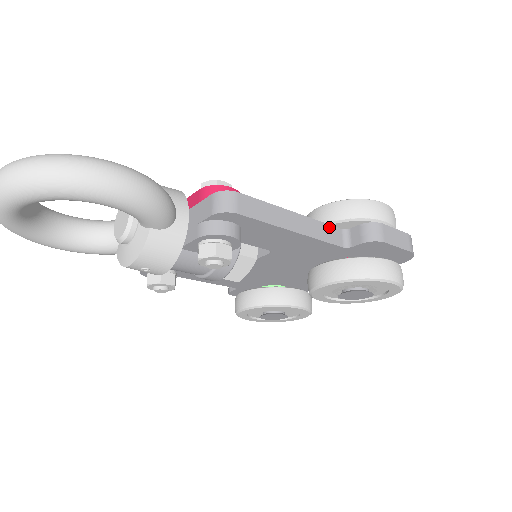
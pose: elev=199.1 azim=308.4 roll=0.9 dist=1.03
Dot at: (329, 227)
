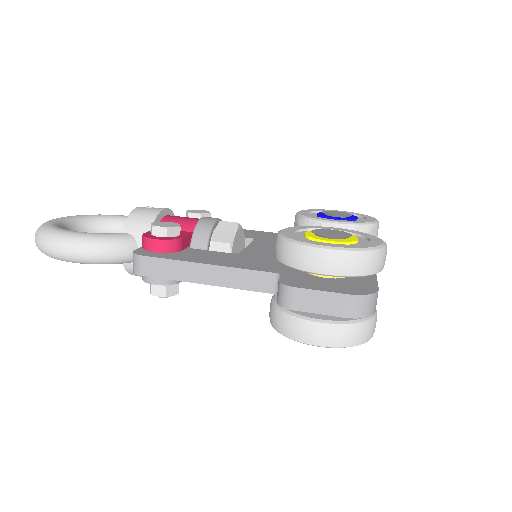
Dot at: (255, 273)
